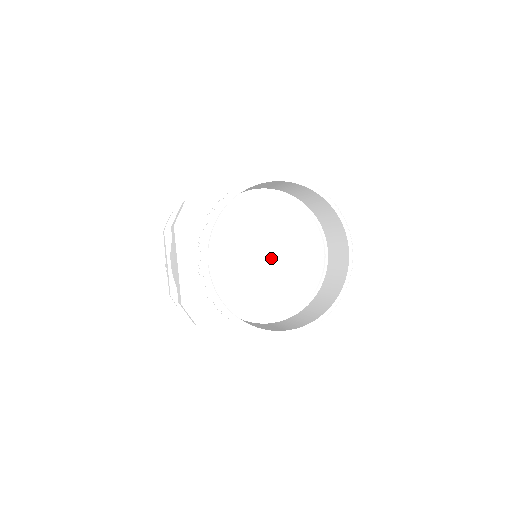
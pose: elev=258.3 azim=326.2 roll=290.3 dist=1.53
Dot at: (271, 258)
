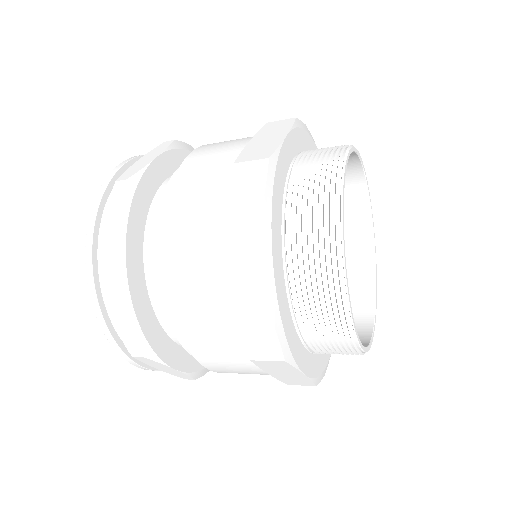
Dot at: occluded
